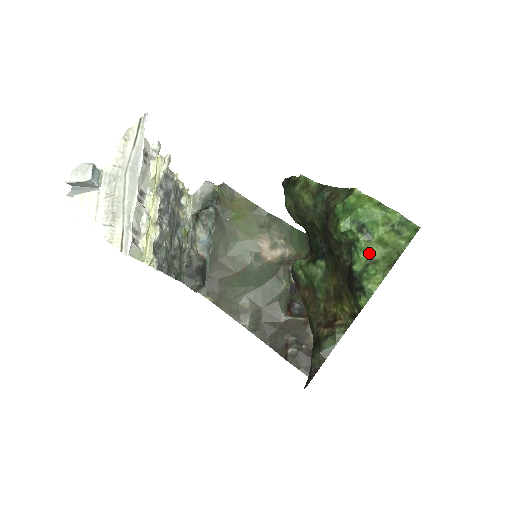
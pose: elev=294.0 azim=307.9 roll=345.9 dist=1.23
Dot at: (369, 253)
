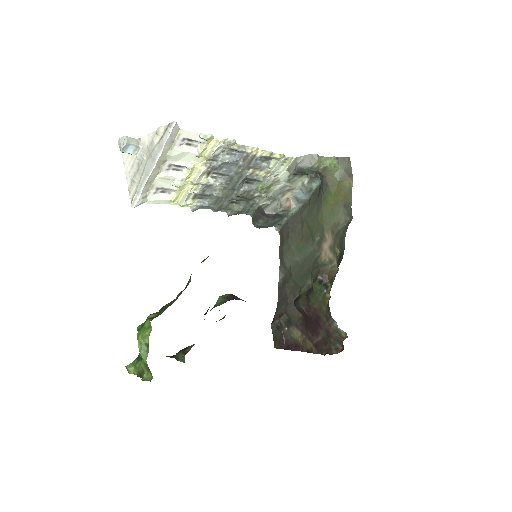
Dot at: occluded
